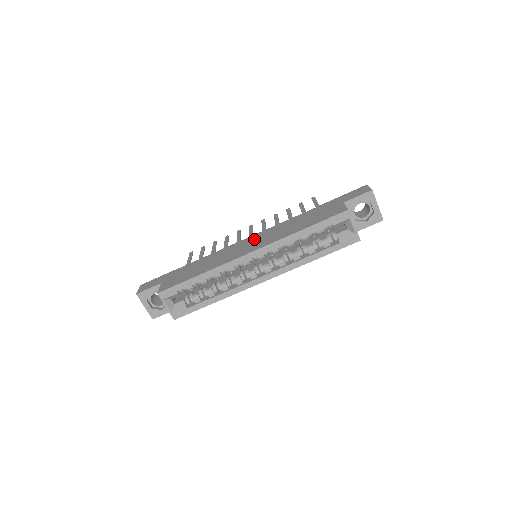
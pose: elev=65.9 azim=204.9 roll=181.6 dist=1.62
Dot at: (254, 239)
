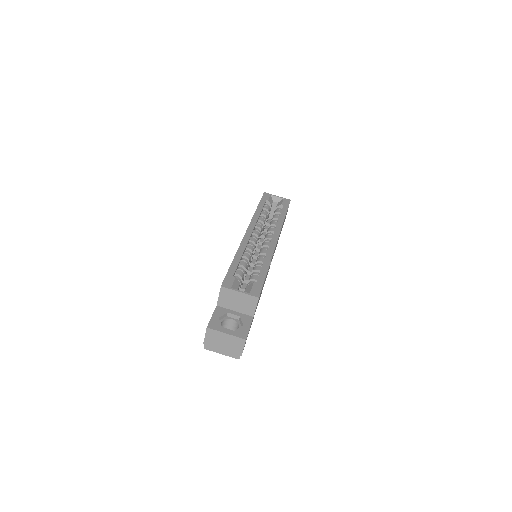
Dot at: occluded
